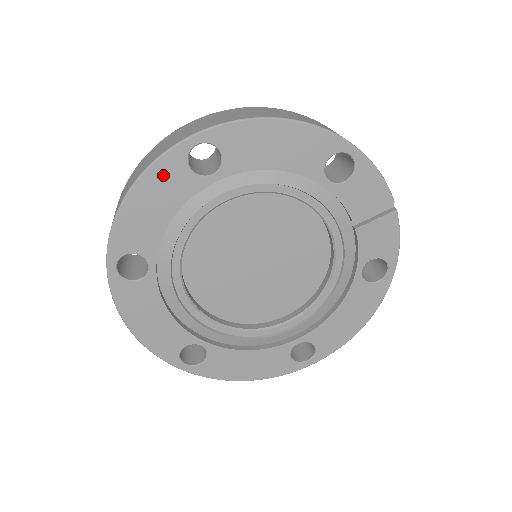
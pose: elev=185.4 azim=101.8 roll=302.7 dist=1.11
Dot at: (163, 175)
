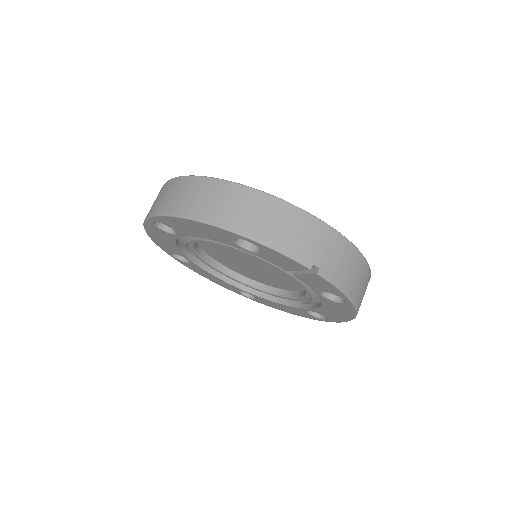
Dot at: (153, 230)
